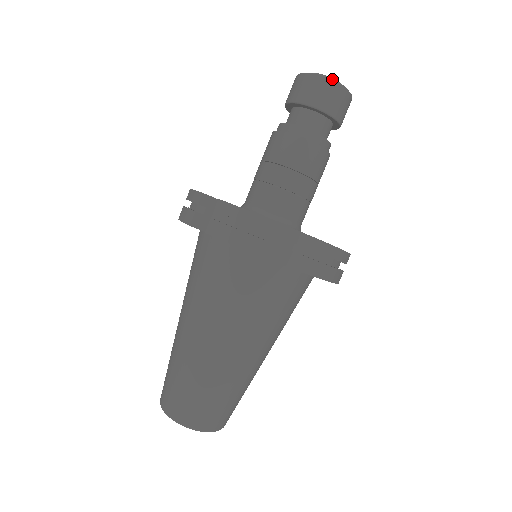
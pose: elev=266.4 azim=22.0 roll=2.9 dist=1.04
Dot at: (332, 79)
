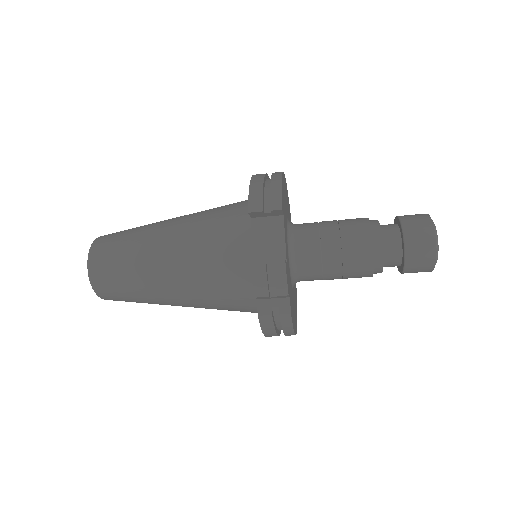
Dot at: occluded
